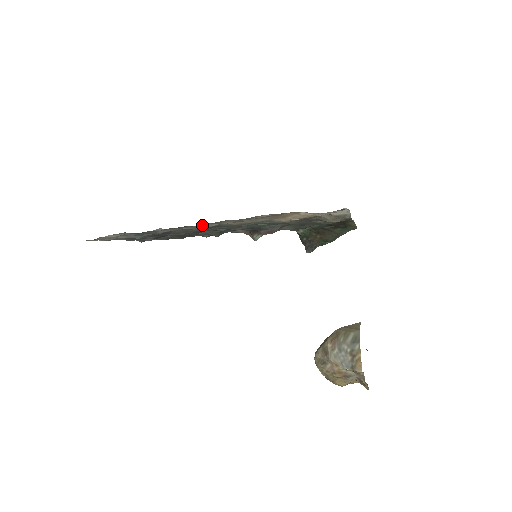
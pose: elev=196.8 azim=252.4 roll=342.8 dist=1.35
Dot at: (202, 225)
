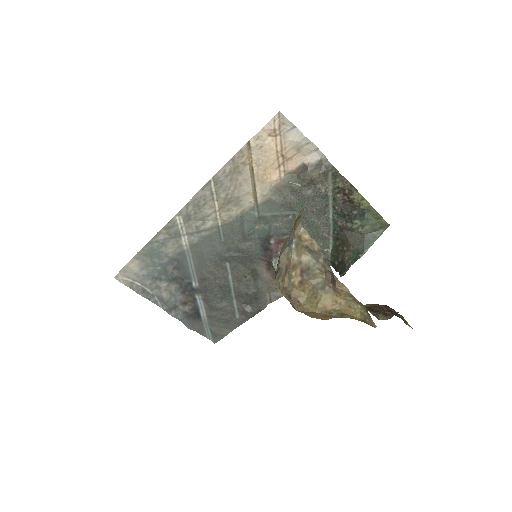
Dot at: (195, 223)
